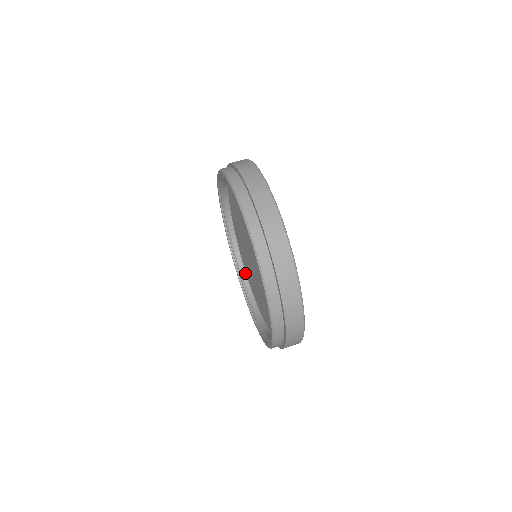
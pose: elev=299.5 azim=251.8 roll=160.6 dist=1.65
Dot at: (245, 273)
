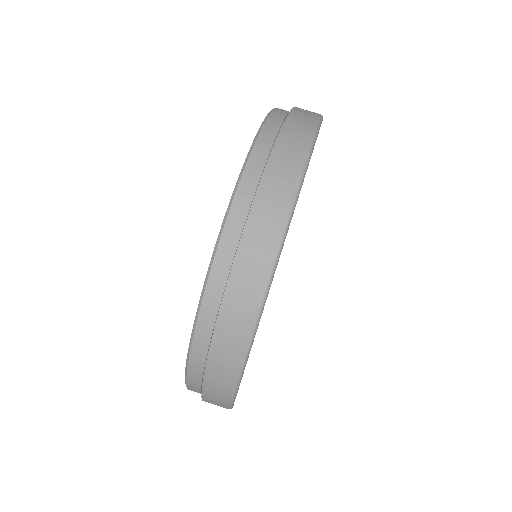
Dot at: occluded
